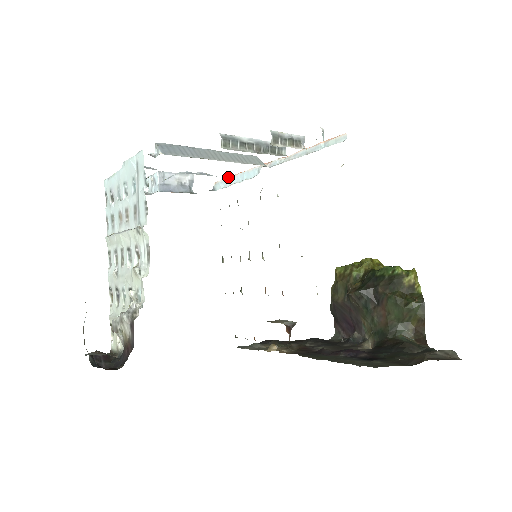
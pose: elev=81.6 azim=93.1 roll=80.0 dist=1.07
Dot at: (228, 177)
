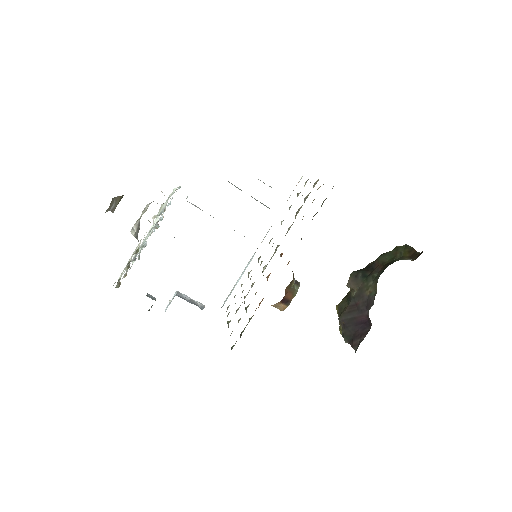
Dot at: (233, 287)
